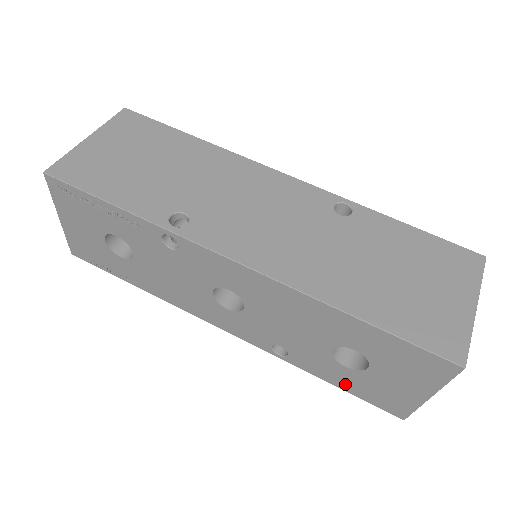
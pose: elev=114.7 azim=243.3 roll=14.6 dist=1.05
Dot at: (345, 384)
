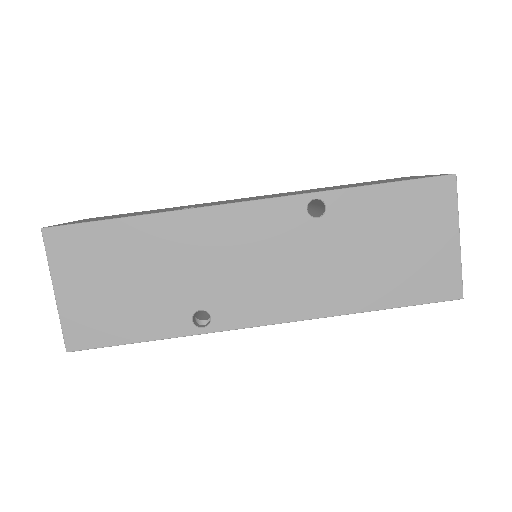
Dot at: occluded
